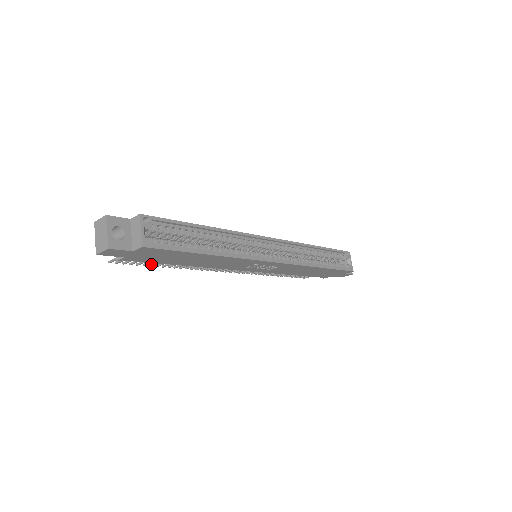
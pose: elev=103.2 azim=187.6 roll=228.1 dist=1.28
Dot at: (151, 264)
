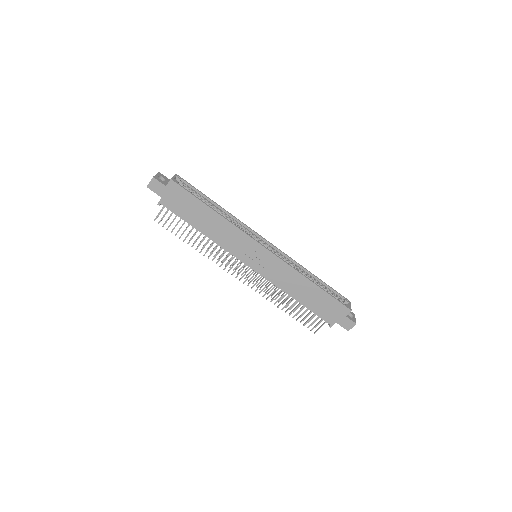
Dot at: (180, 236)
